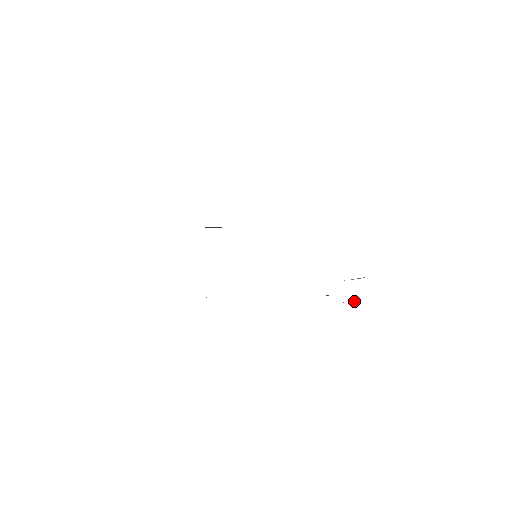
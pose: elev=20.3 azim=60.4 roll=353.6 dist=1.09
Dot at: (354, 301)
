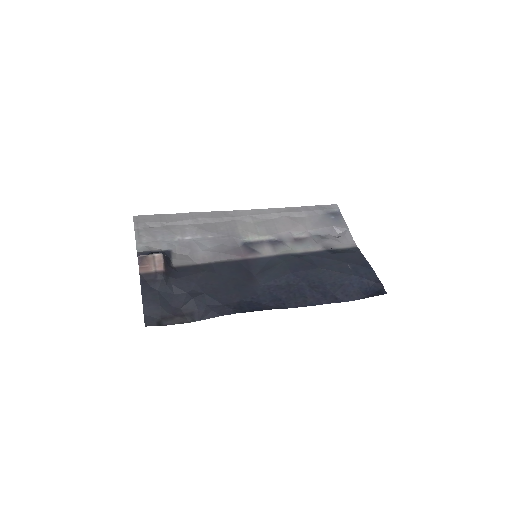
Dot at: (338, 233)
